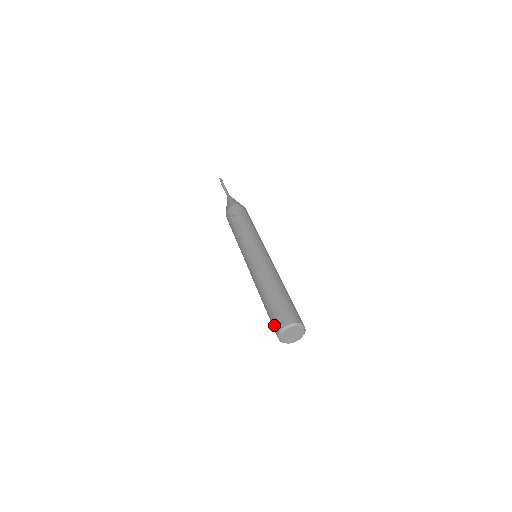
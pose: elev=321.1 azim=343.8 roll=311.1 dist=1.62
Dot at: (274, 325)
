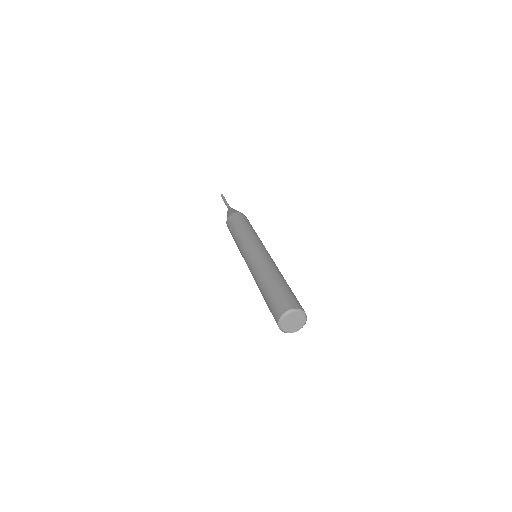
Dot at: occluded
